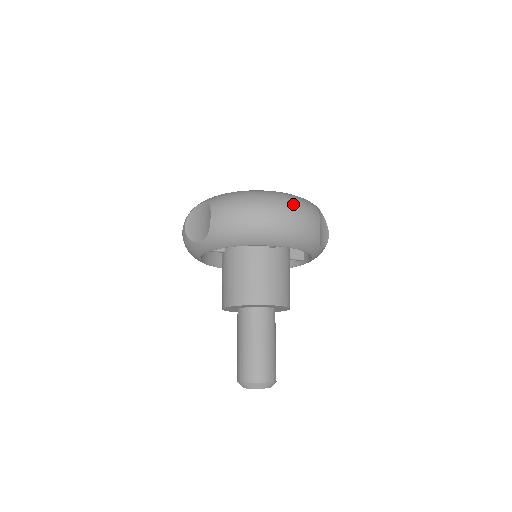
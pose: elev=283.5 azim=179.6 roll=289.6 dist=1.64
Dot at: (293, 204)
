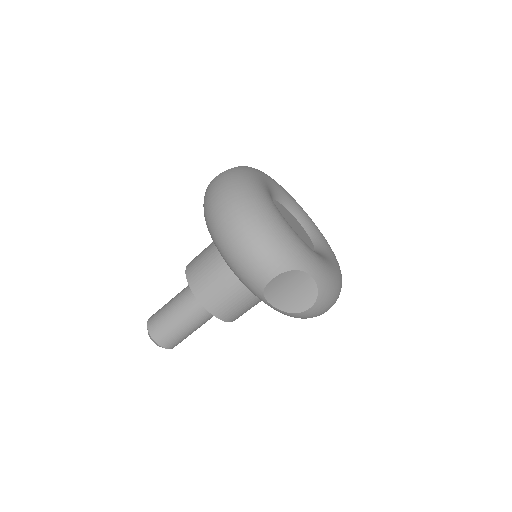
Dot at: (253, 234)
